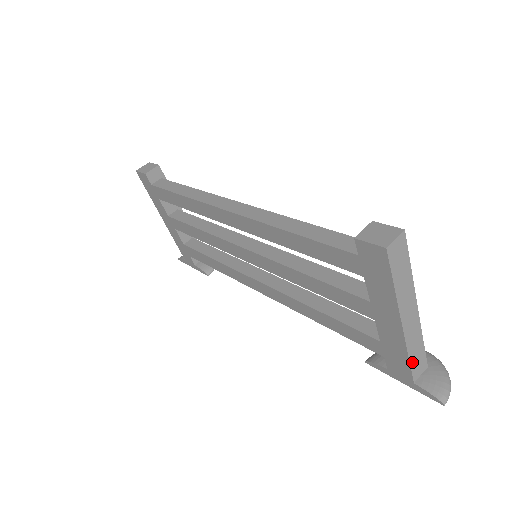
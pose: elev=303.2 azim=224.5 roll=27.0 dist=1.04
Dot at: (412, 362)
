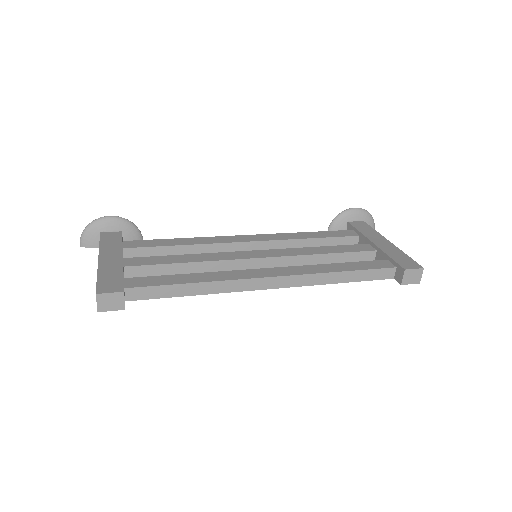
Dot at: occluded
